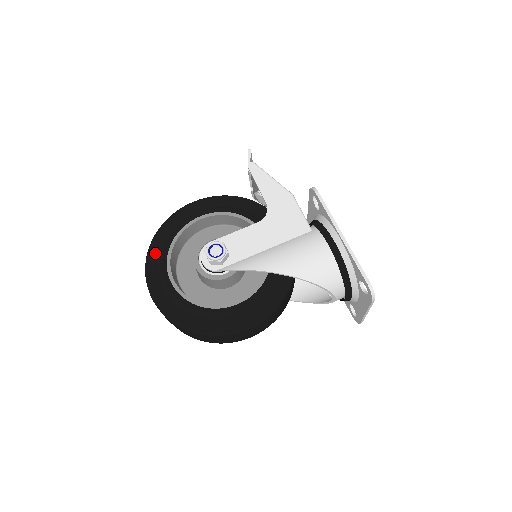
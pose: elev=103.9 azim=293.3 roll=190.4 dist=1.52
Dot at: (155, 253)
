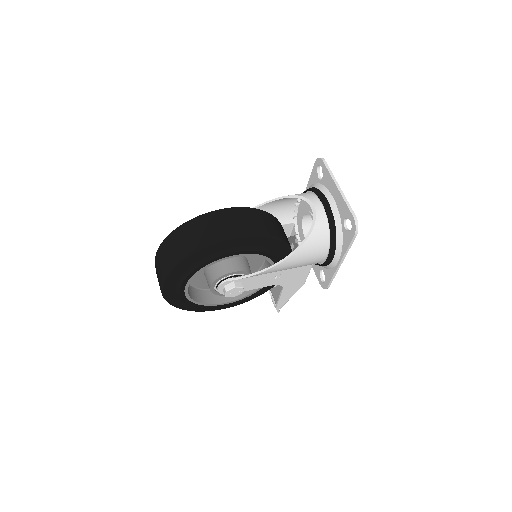
Dot at: occluded
